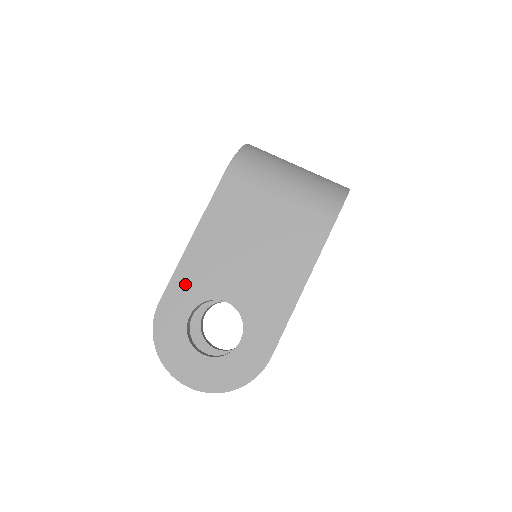
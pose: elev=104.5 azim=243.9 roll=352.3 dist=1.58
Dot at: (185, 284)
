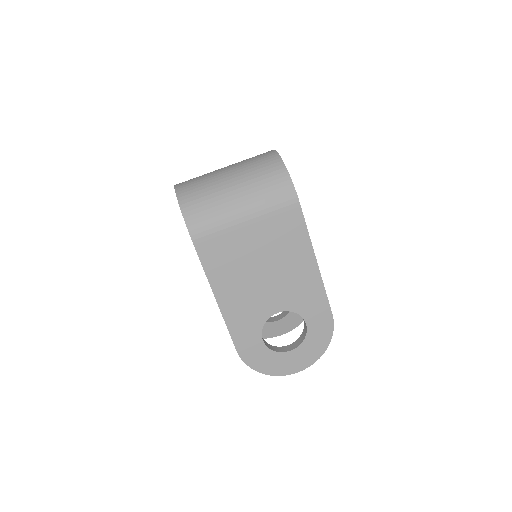
Dot at: (242, 328)
